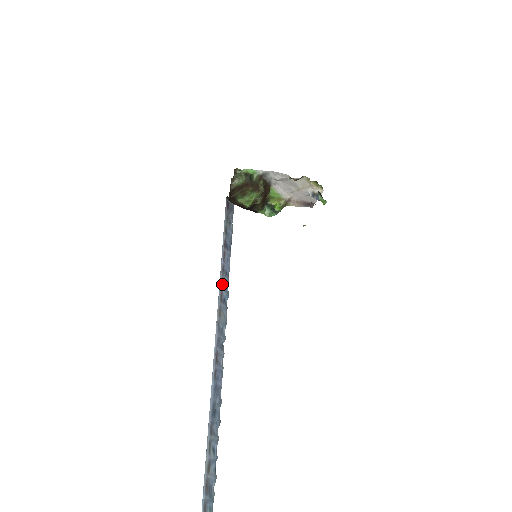
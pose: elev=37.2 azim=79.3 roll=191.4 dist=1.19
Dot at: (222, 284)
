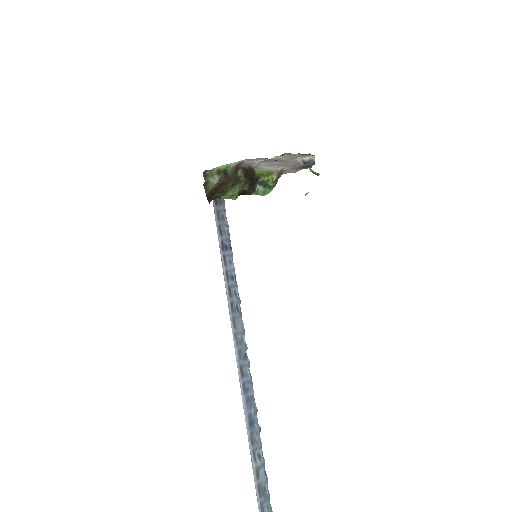
Dot at: (230, 293)
